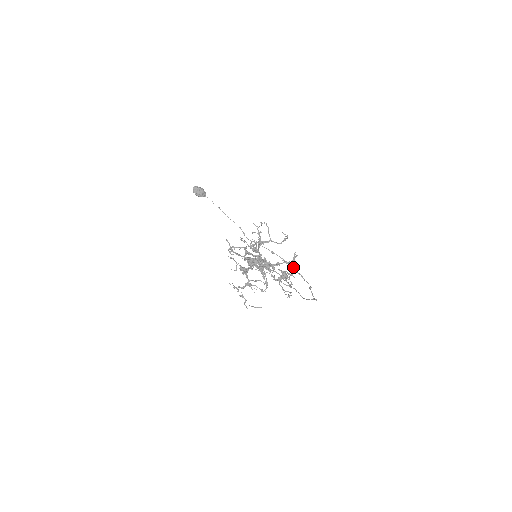
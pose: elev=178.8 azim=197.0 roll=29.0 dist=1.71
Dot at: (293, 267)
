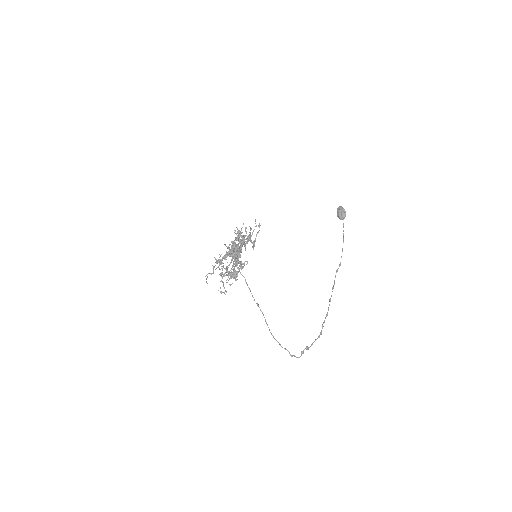
Dot at: (238, 271)
